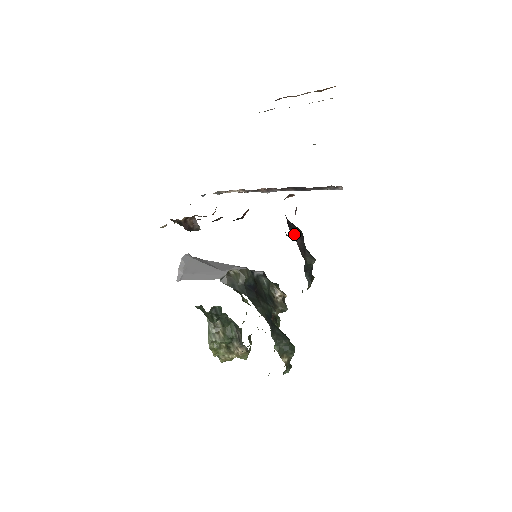
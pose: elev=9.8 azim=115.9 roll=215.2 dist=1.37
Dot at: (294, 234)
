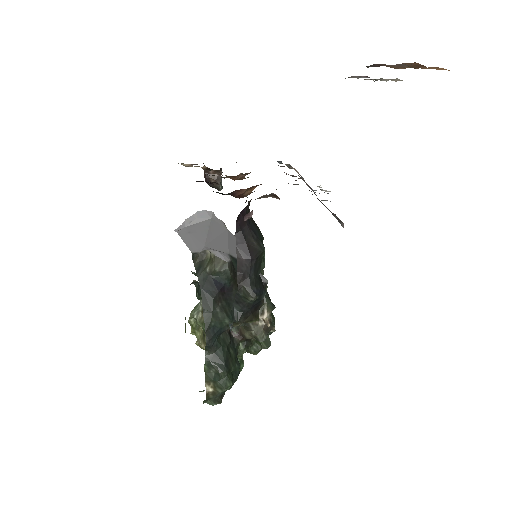
Dot at: (240, 245)
